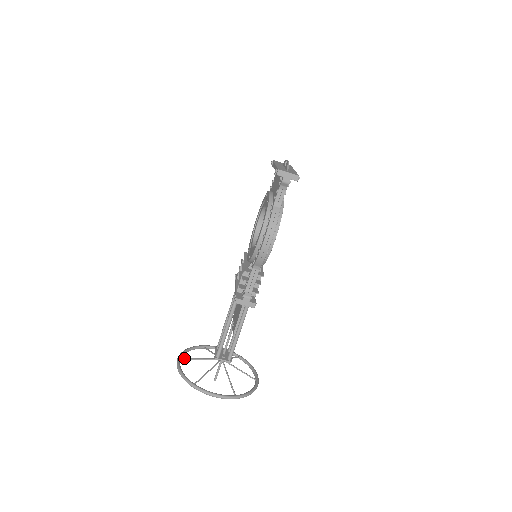
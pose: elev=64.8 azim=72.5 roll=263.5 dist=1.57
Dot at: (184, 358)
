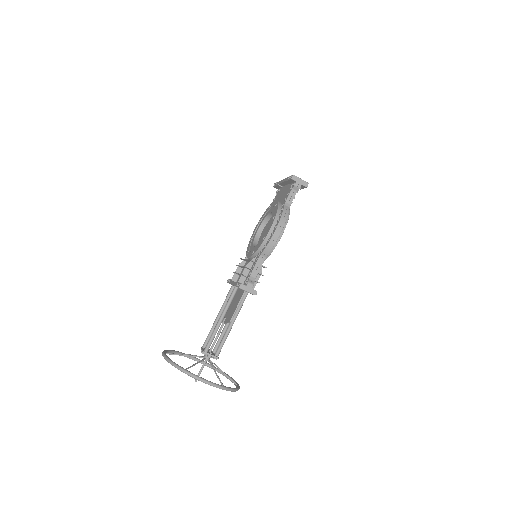
Dot at: (169, 353)
